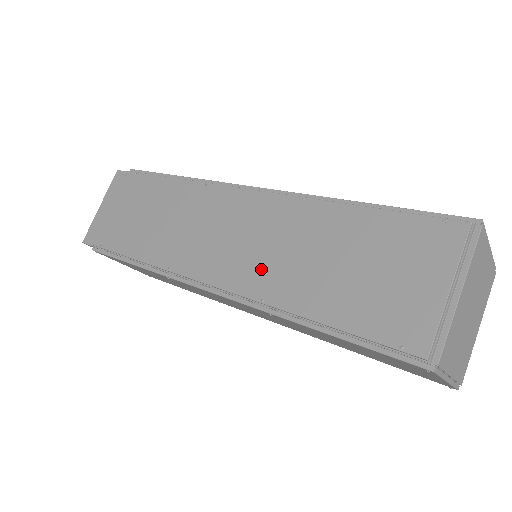
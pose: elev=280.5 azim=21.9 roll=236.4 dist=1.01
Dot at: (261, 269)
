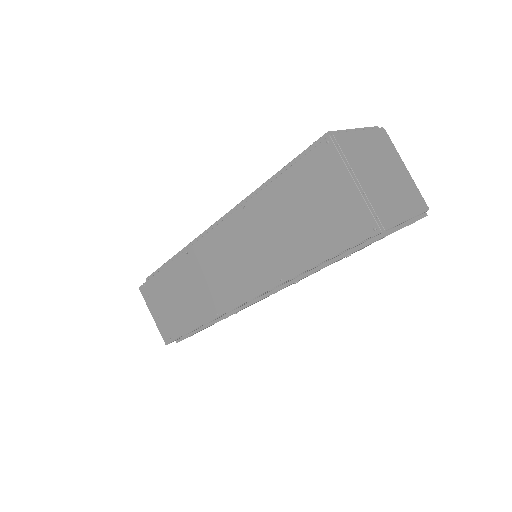
Dot at: occluded
